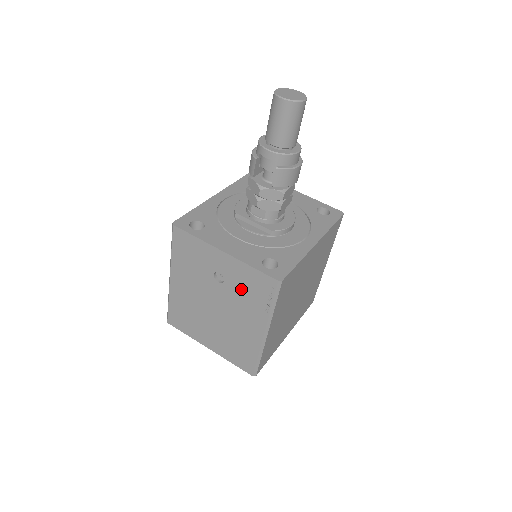
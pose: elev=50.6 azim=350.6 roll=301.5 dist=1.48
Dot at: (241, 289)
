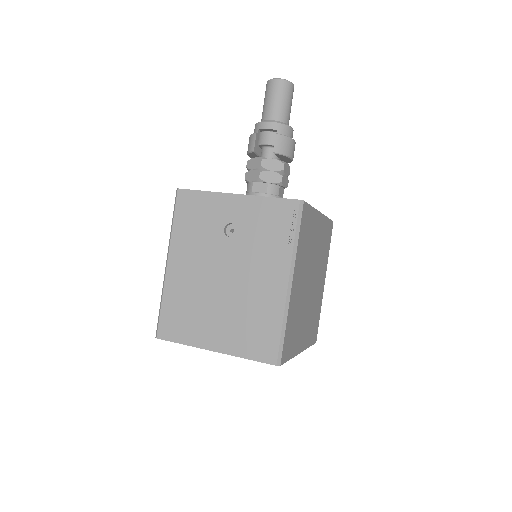
Dot at: (257, 233)
